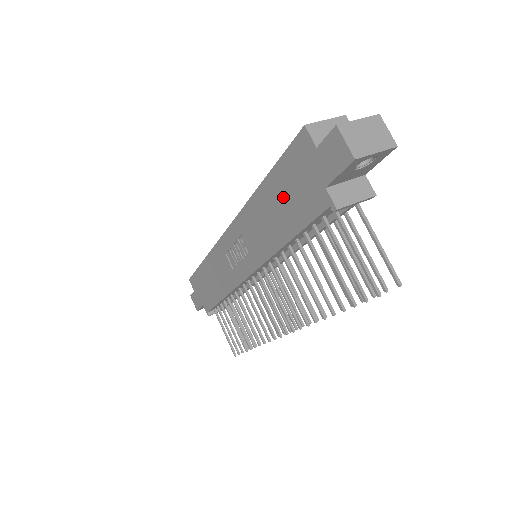
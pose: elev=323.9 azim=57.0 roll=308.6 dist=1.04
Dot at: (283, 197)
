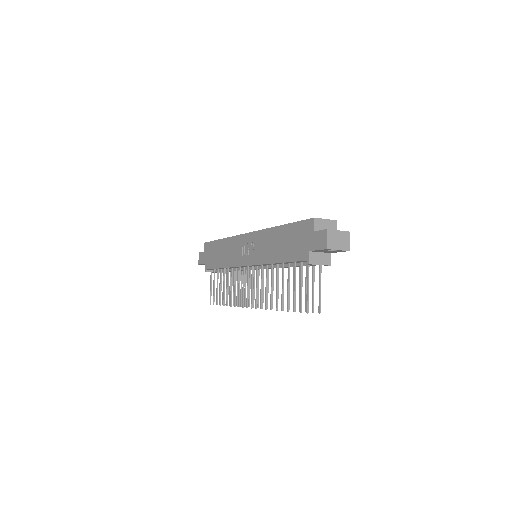
Dot at: (288, 240)
